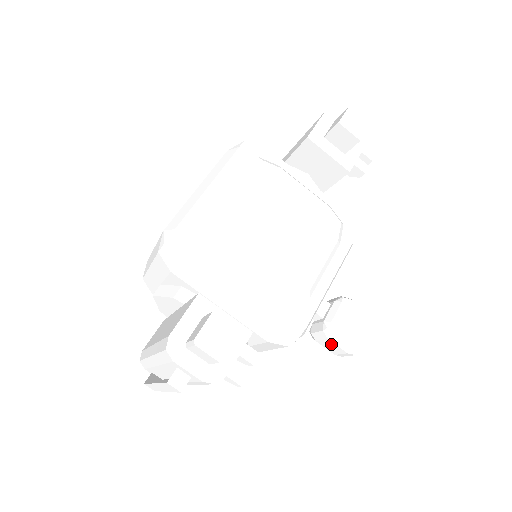
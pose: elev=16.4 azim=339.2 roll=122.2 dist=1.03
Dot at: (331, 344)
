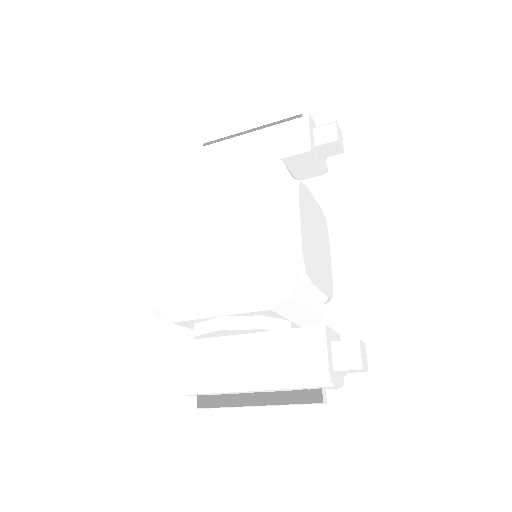
Dot at: occluded
